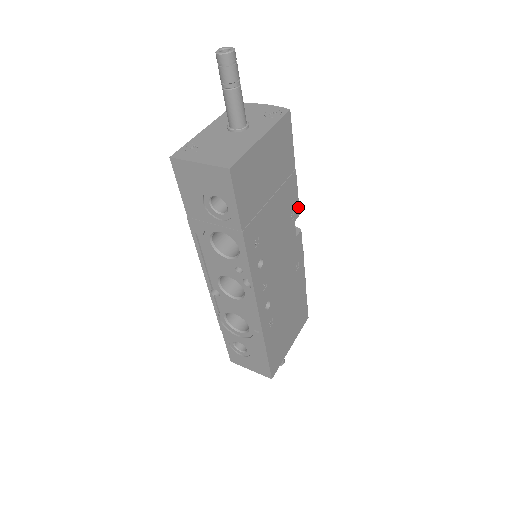
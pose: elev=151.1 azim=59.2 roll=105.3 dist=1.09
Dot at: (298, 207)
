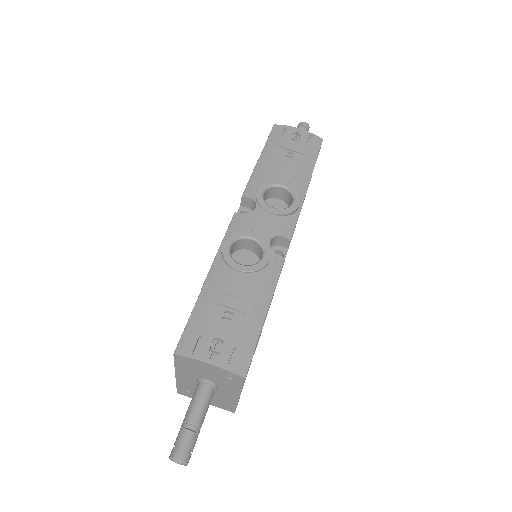
Dot at: (281, 269)
